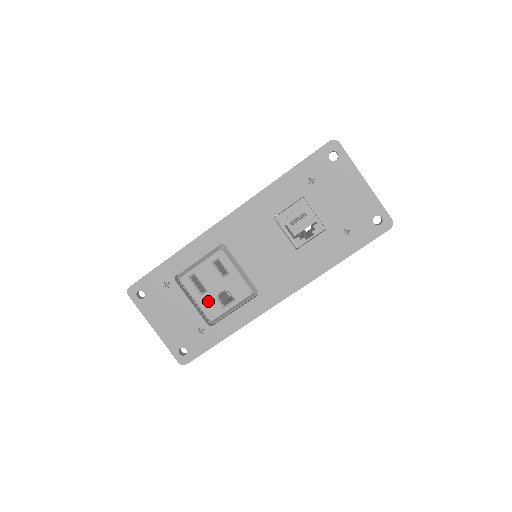
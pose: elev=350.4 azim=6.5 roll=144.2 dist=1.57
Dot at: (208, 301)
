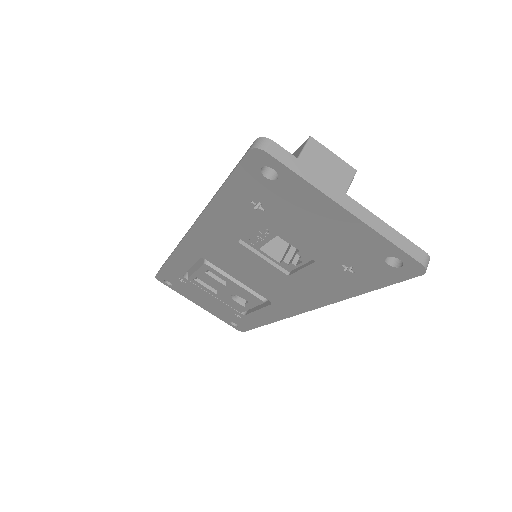
Dot at: (226, 299)
